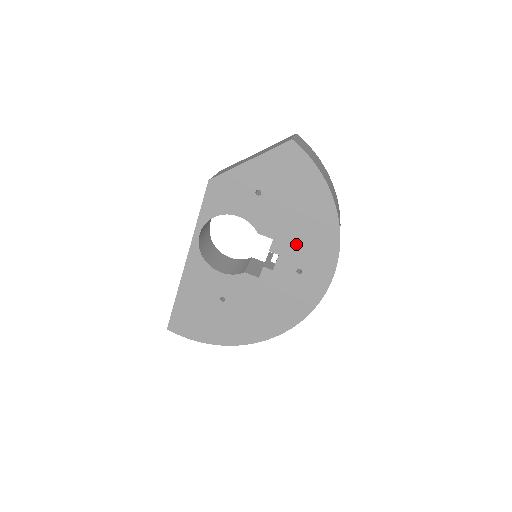
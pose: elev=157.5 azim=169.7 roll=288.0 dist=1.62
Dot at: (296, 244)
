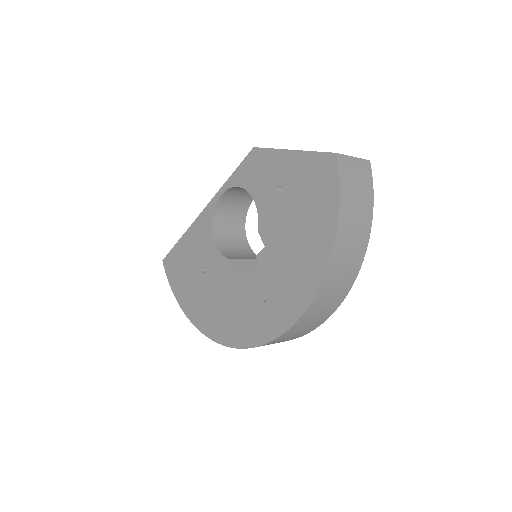
Dot at: (278, 268)
